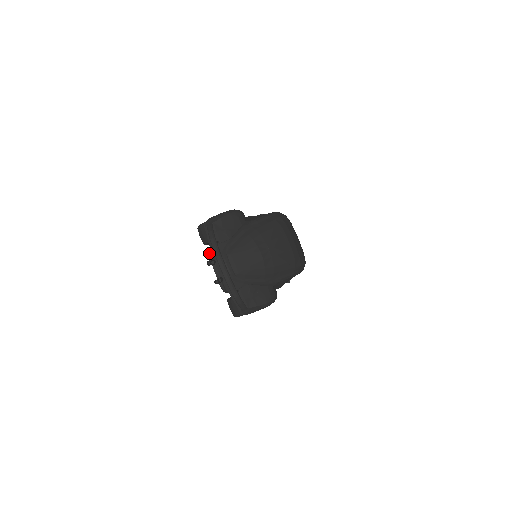
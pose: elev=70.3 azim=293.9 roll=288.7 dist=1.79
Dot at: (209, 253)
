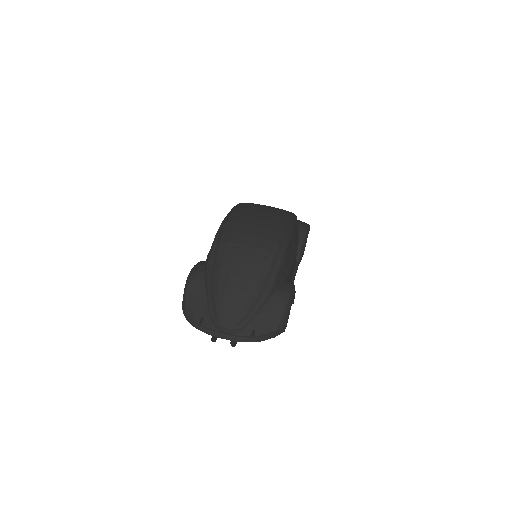
Dot at: occluded
